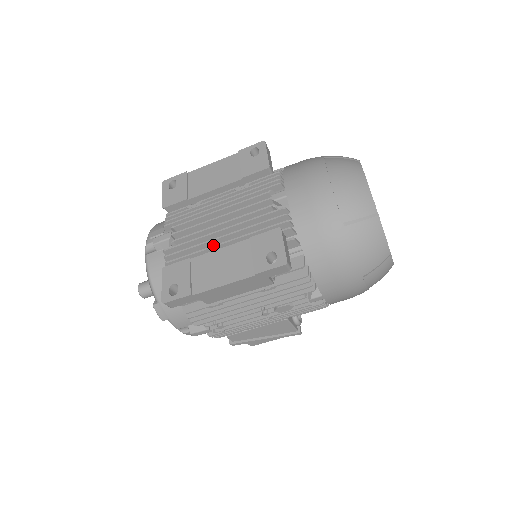
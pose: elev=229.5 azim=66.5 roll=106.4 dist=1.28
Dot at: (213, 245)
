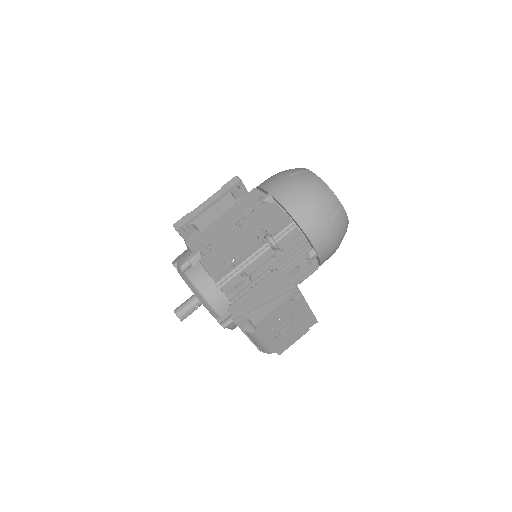
Dot at: occluded
